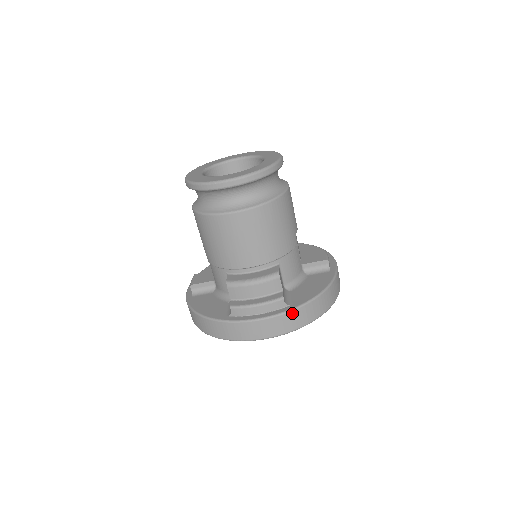
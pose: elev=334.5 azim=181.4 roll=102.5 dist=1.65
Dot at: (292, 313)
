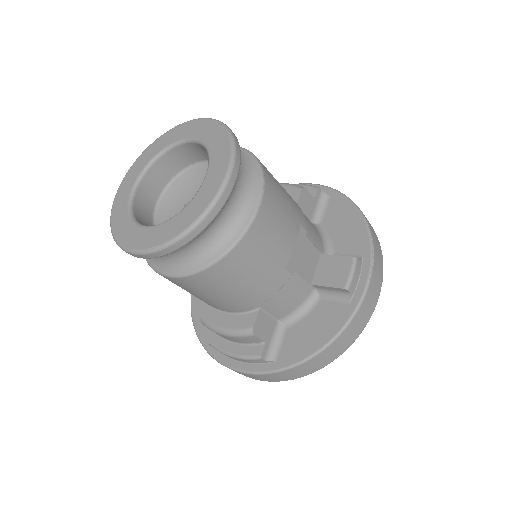
Dot at: (274, 374)
